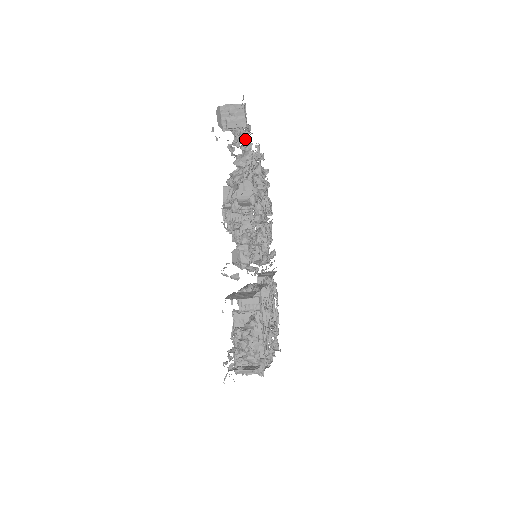
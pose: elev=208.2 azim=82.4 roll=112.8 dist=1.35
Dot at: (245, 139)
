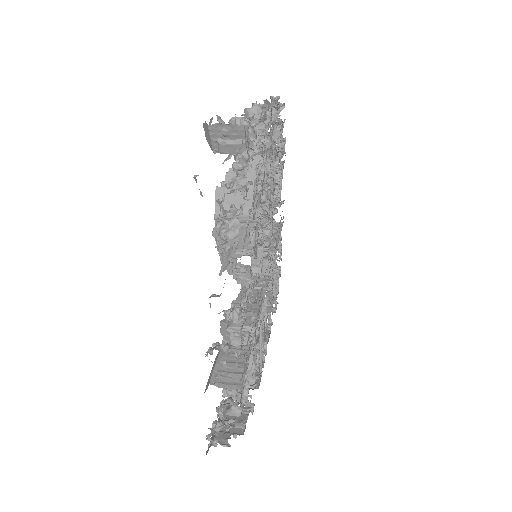
Dot at: (246, 165)
